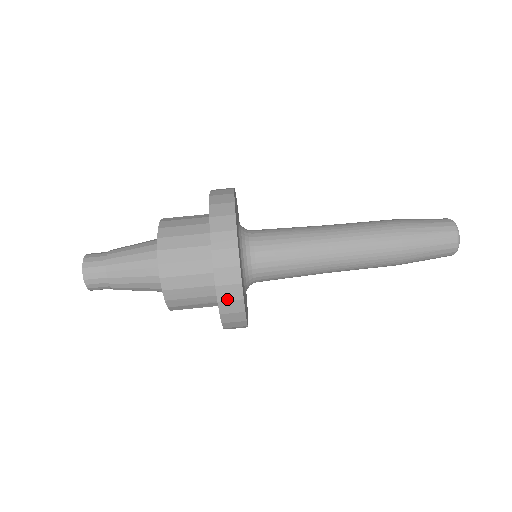
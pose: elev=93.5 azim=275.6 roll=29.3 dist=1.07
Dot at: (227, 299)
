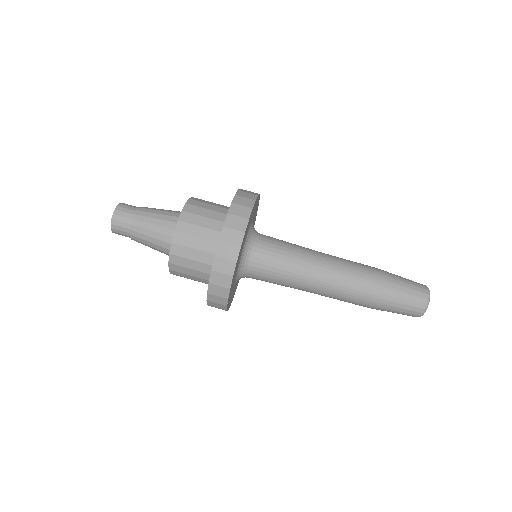
Dot at: (232, 227)
